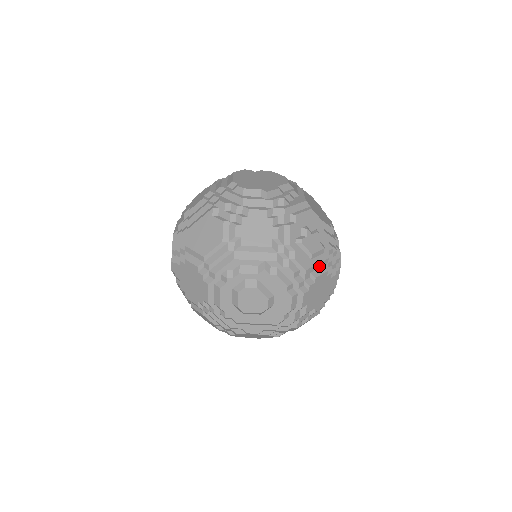
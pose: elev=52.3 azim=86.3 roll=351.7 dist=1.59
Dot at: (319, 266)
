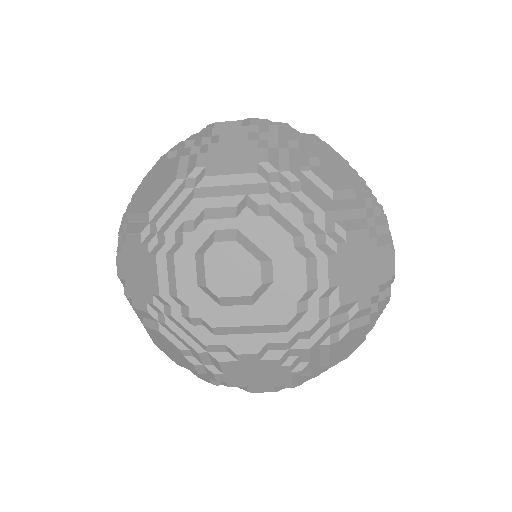
Dot at: (350, 216)
